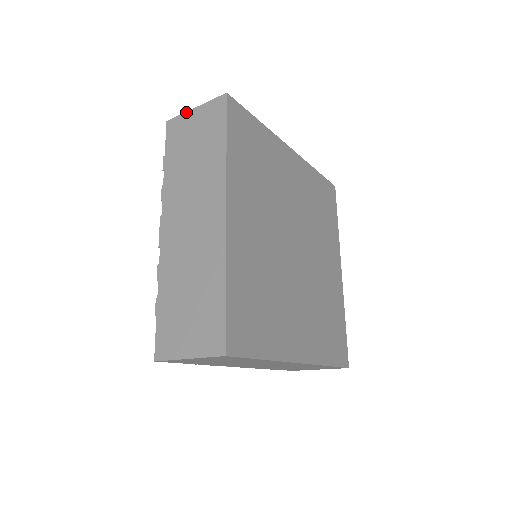
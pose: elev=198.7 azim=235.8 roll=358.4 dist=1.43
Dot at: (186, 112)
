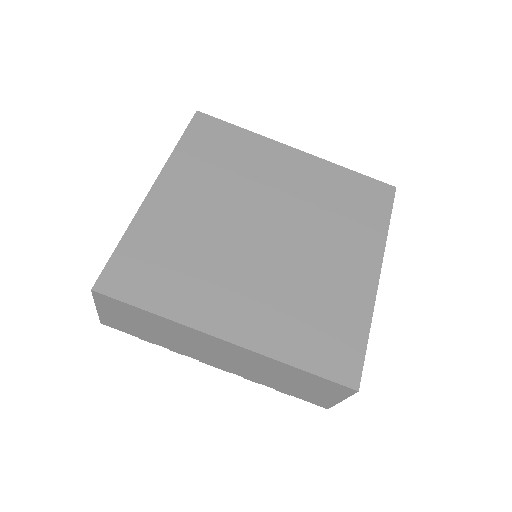
Dot at: occluded
